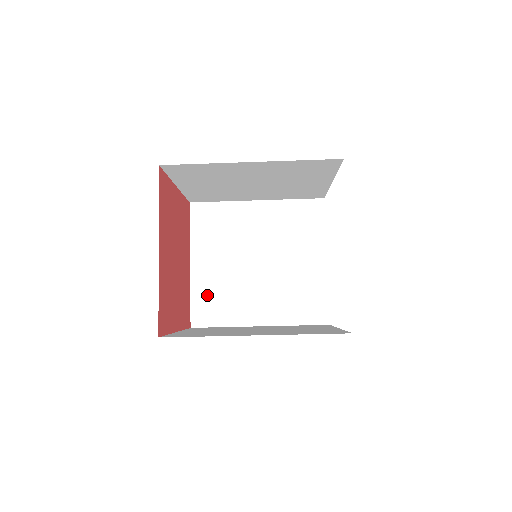
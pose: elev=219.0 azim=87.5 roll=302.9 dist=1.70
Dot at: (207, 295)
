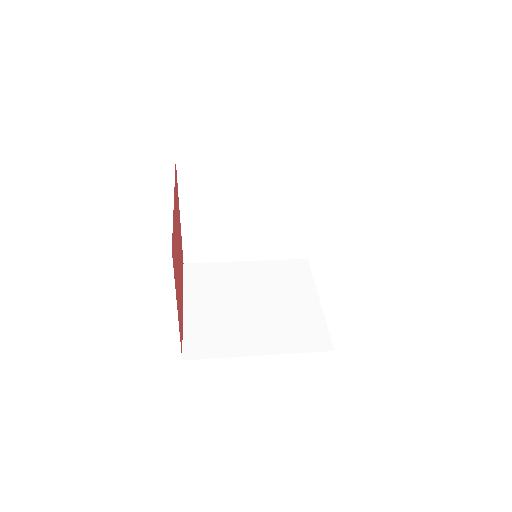
Dot at: (198, 240)
